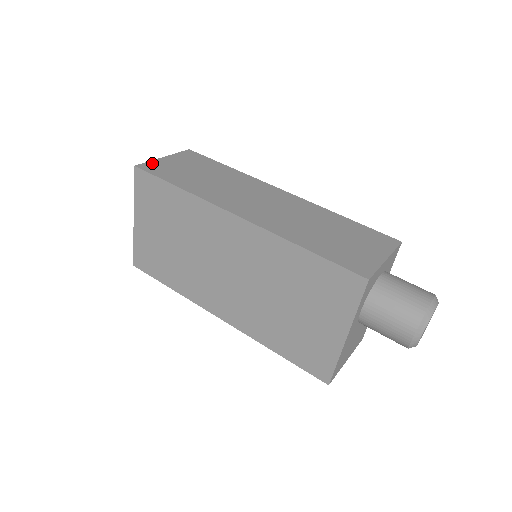
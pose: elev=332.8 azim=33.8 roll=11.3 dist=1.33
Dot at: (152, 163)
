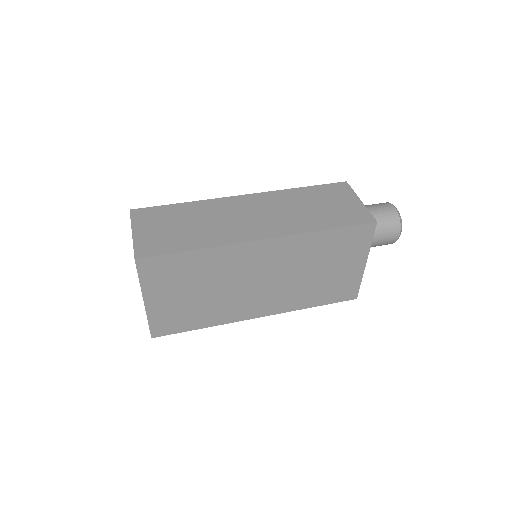
Dot at: (139, 246)
